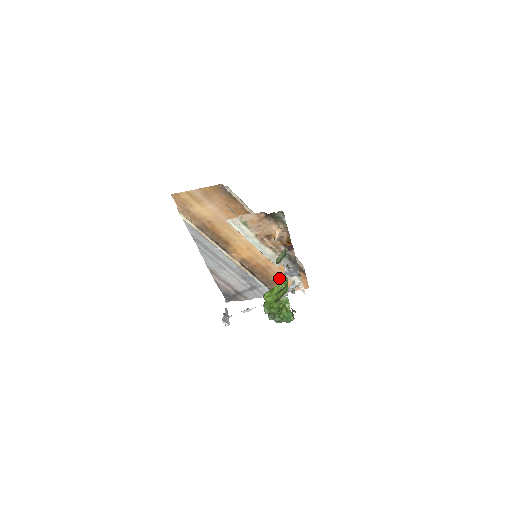
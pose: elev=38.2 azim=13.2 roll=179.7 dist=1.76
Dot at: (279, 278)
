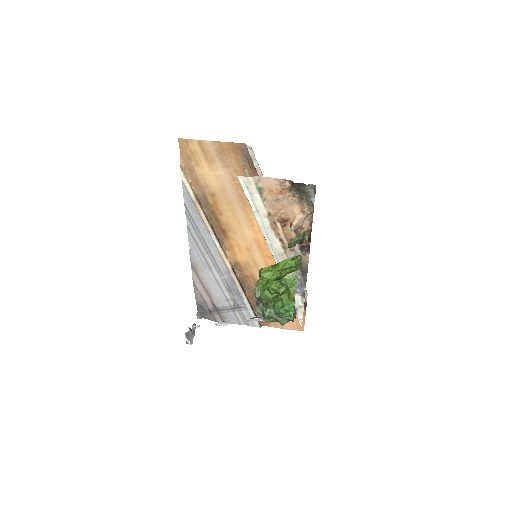
Dot at: occluded
